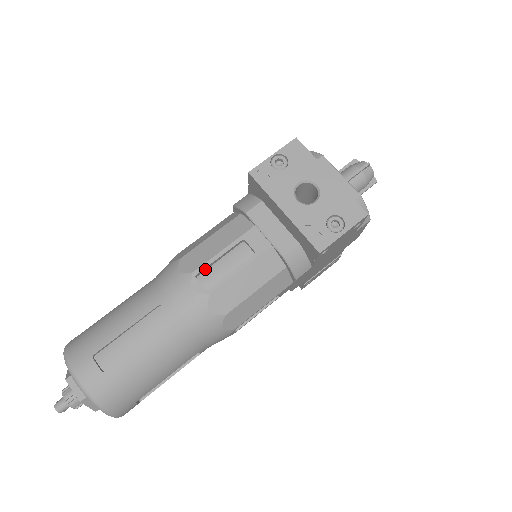
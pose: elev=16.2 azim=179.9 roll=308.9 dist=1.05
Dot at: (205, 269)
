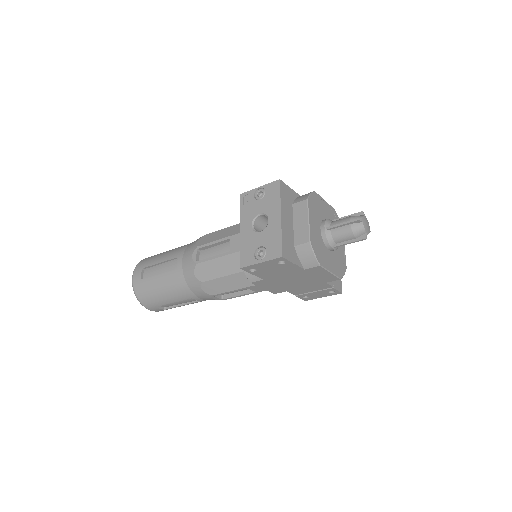
Dot at: (205, 248)
